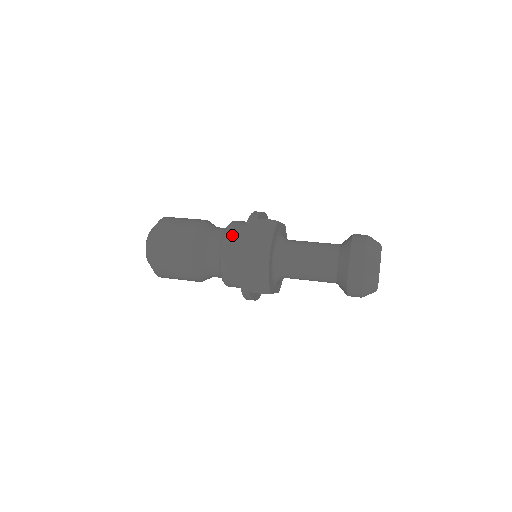
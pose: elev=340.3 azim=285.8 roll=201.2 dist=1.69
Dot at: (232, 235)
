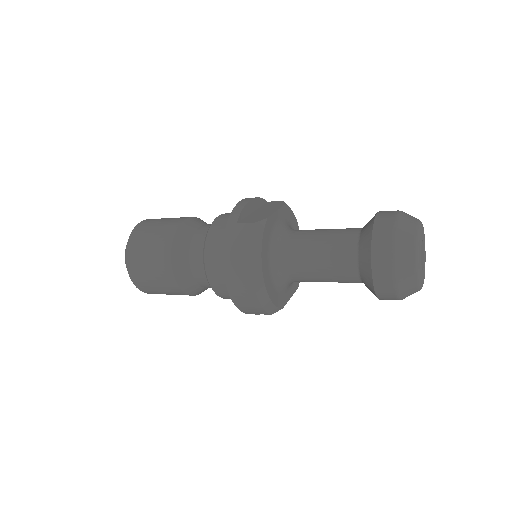
Dot at: (213, 249)
